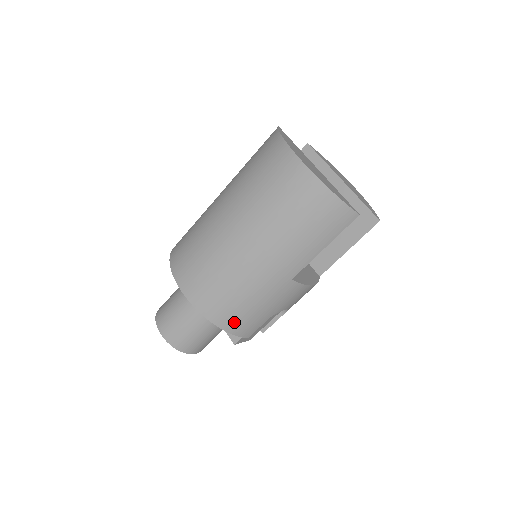
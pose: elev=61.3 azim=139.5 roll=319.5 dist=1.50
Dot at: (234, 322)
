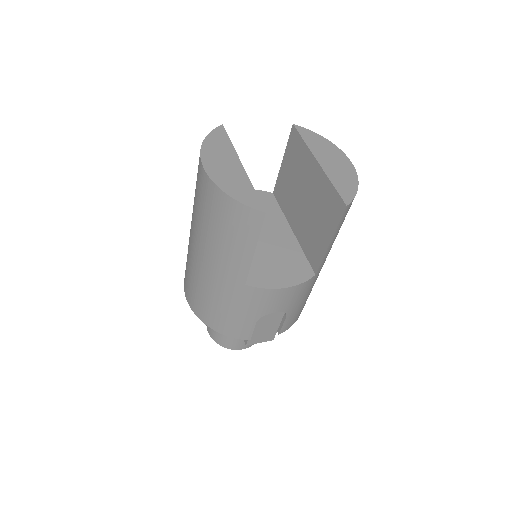
Dot at: (222, 325)
